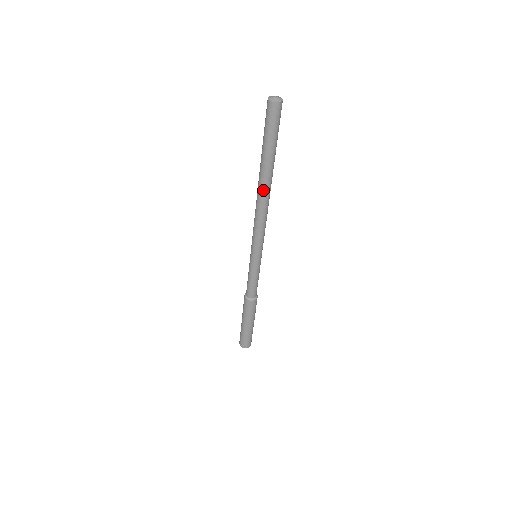
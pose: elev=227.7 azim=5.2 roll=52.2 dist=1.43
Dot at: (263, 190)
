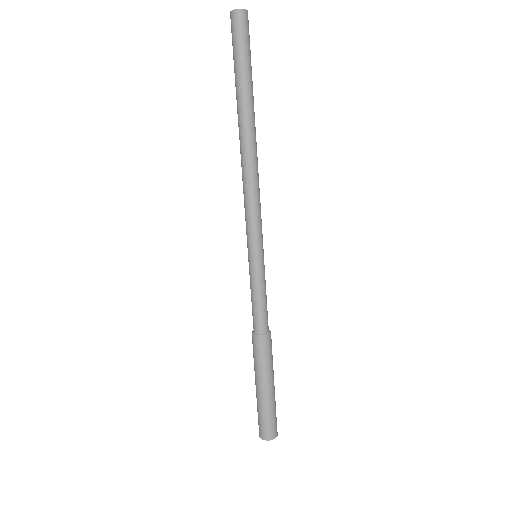
Dot at: (240, 138)
